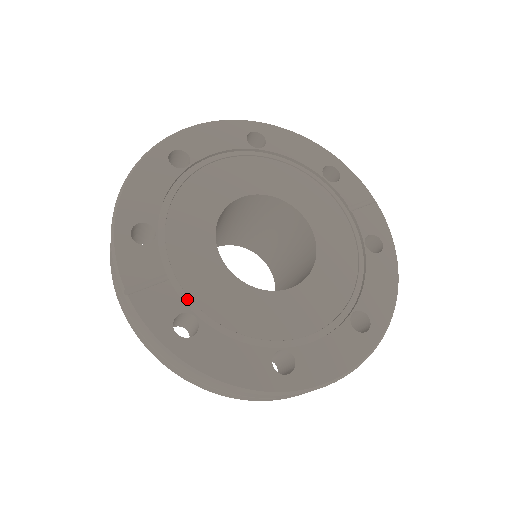
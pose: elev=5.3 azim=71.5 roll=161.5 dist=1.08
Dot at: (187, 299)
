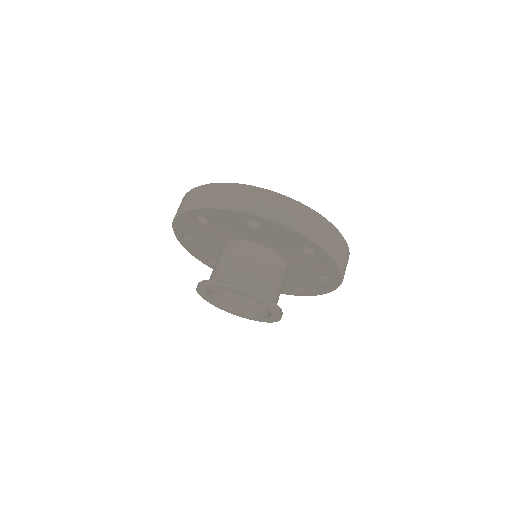
Dot at: occluded
